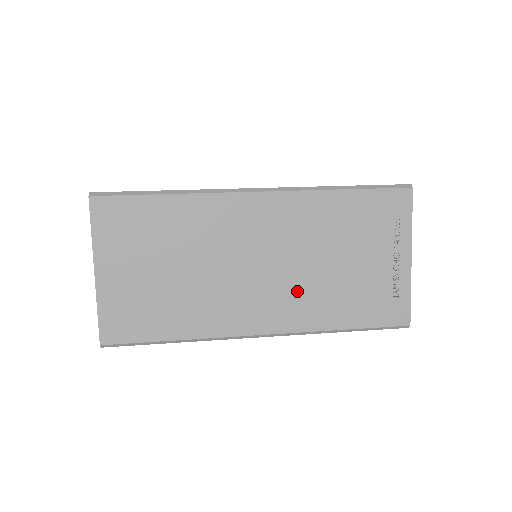
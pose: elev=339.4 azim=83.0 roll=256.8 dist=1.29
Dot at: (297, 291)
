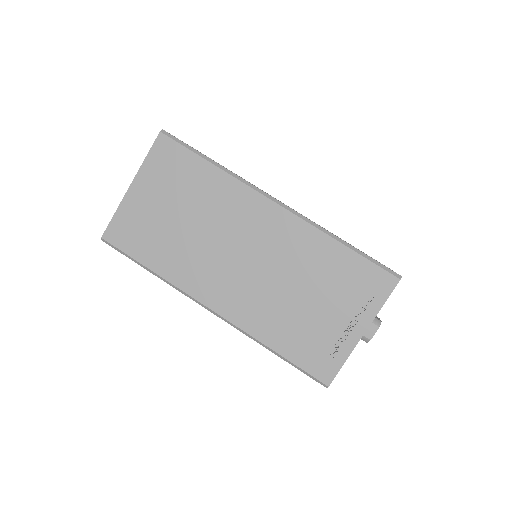
Dot at: (258, 296)
